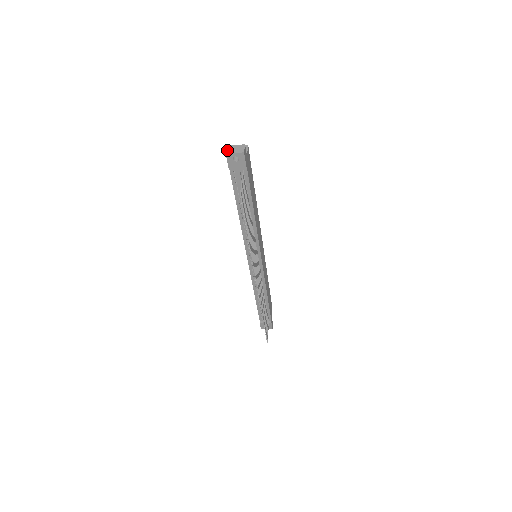
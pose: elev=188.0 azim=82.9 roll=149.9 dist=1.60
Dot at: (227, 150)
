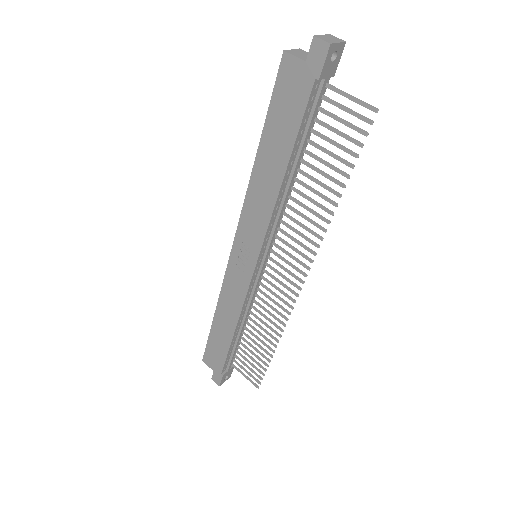
Dot at: (326, 40)
